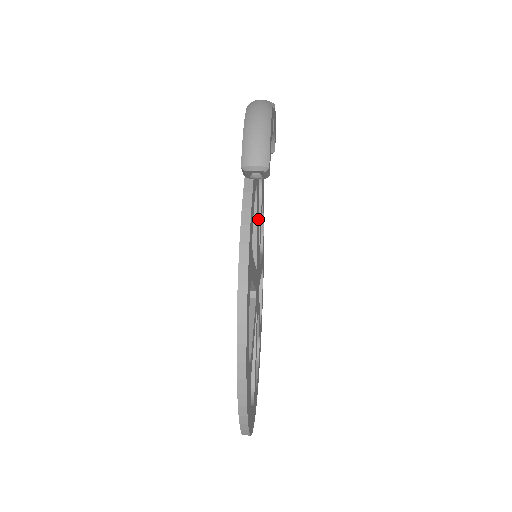
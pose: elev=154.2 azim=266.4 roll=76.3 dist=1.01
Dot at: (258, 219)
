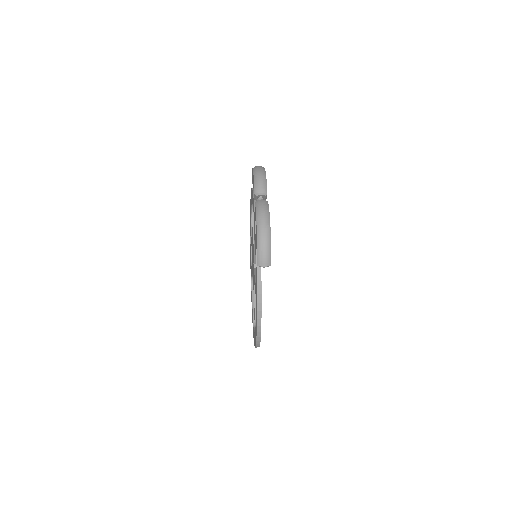
Dot at: occluded
